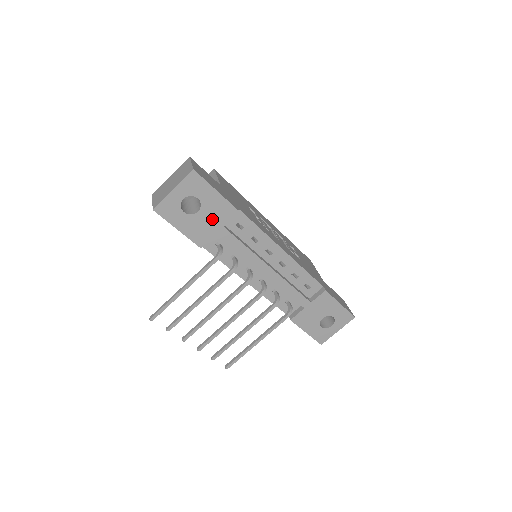
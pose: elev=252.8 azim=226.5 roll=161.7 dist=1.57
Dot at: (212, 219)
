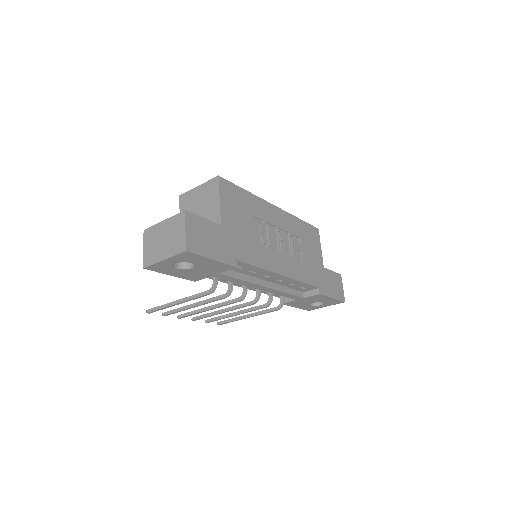
Dot at: (207, 271)
